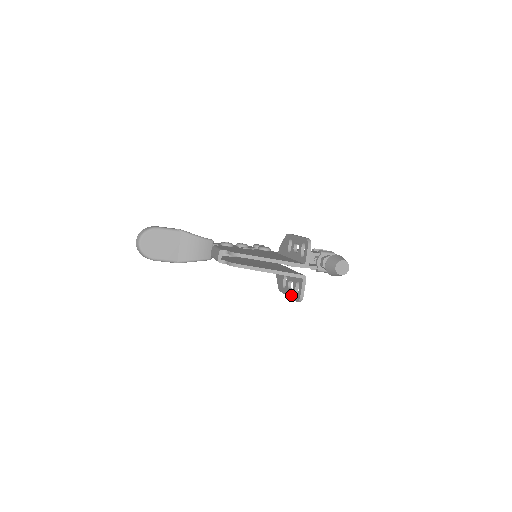
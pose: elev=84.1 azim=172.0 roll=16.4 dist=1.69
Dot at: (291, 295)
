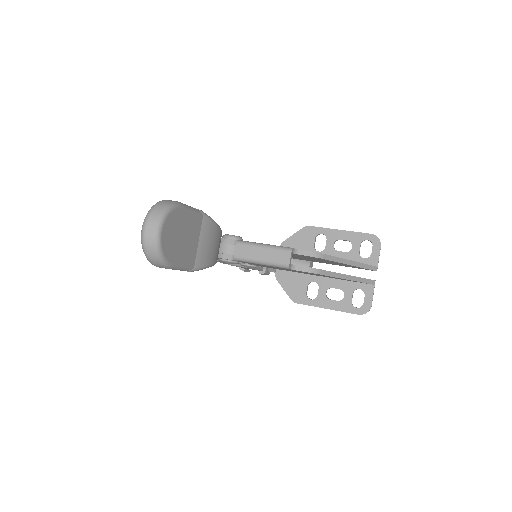
Dot at: (341, 307)
